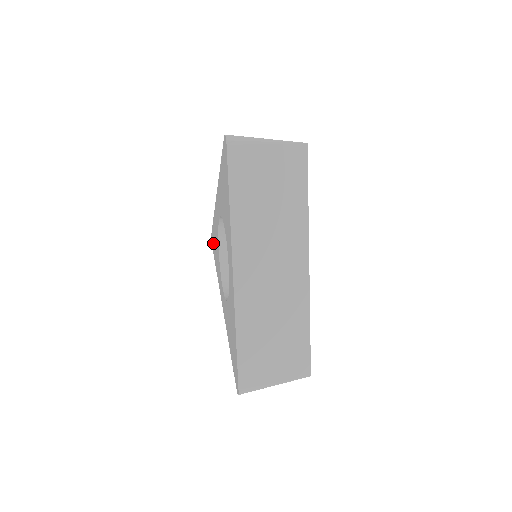
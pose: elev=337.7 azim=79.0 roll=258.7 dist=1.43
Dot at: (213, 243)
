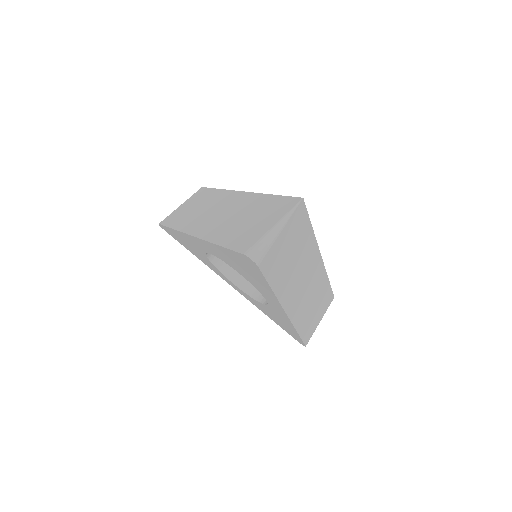
Dot at: (174, 236)
